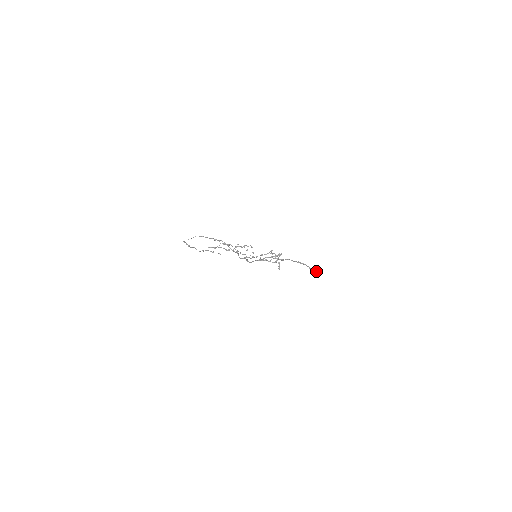
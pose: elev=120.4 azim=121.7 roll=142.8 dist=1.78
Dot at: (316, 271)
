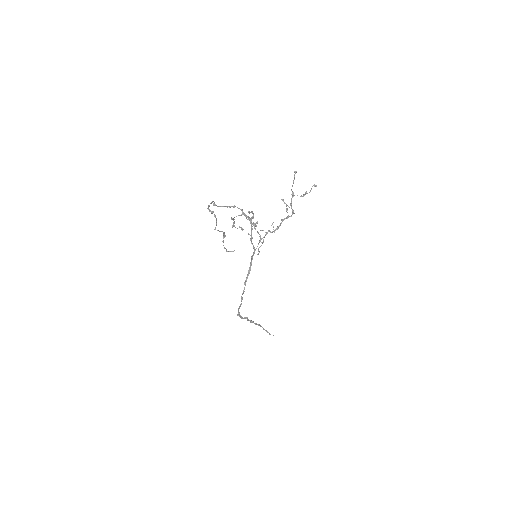
Dot at: occluded
